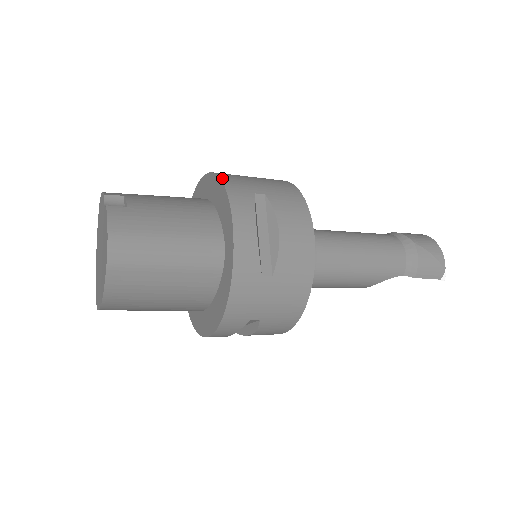
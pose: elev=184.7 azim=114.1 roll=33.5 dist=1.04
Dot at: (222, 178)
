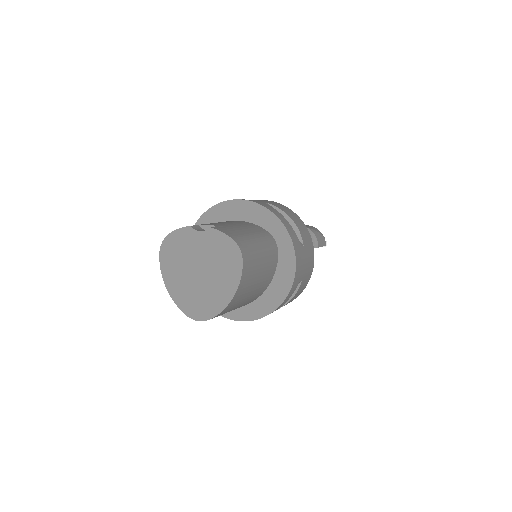
Dot at: (242, 199)
